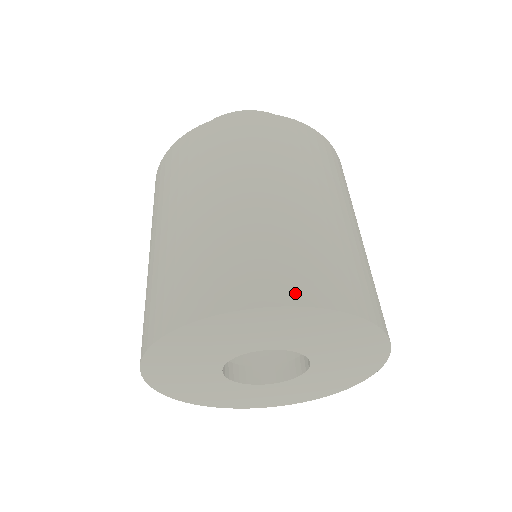
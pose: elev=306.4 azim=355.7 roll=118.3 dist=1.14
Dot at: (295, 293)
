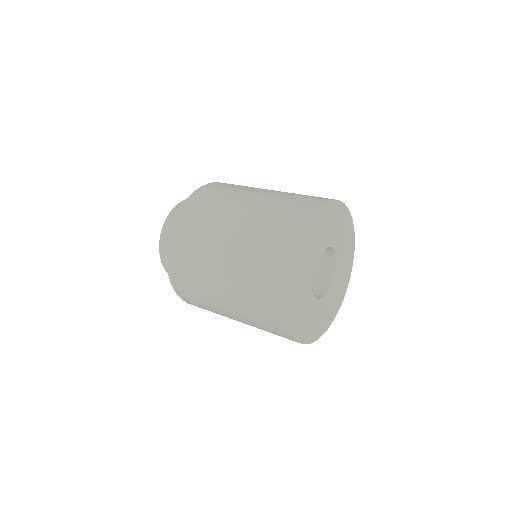
Dot at: (327, 199)
